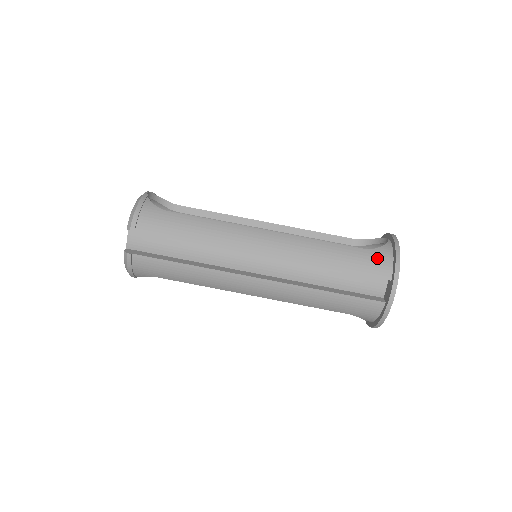
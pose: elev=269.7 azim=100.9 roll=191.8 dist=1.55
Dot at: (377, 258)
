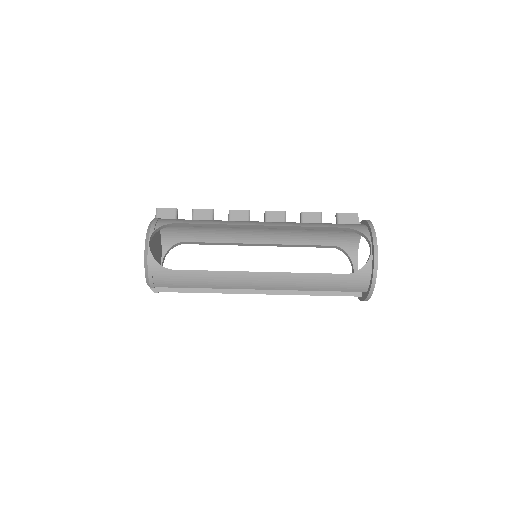
Dot at: (356, 280)
